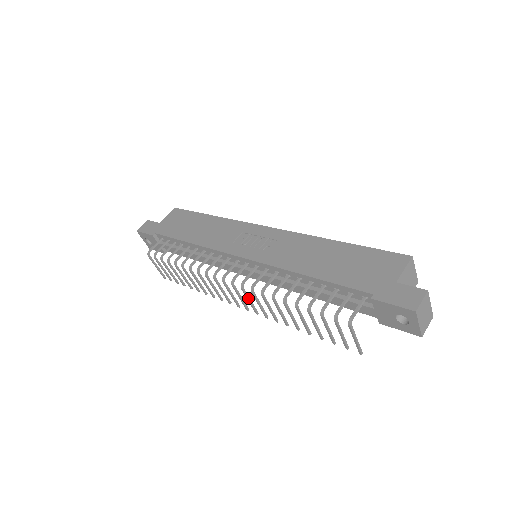
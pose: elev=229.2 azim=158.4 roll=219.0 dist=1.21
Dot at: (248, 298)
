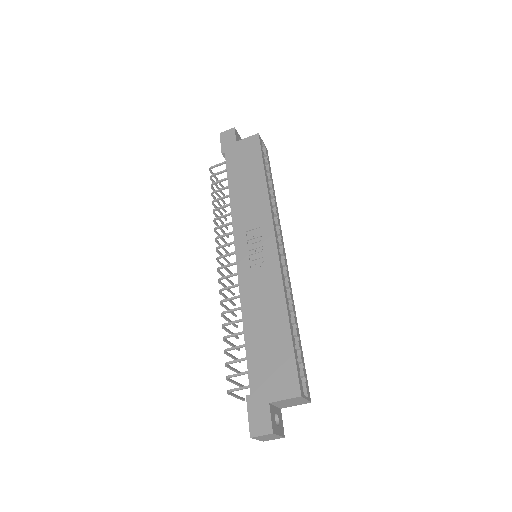
Dot at: (224, 287)
